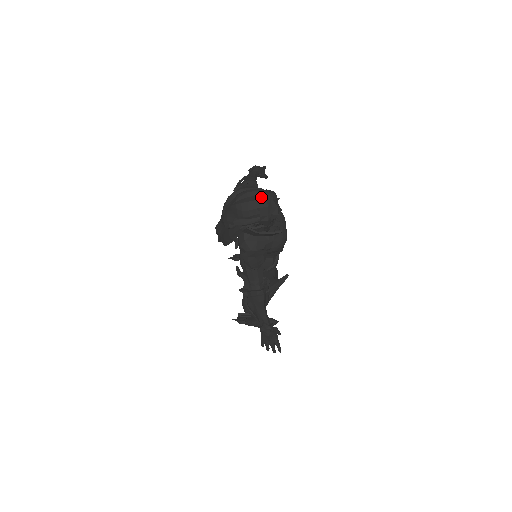
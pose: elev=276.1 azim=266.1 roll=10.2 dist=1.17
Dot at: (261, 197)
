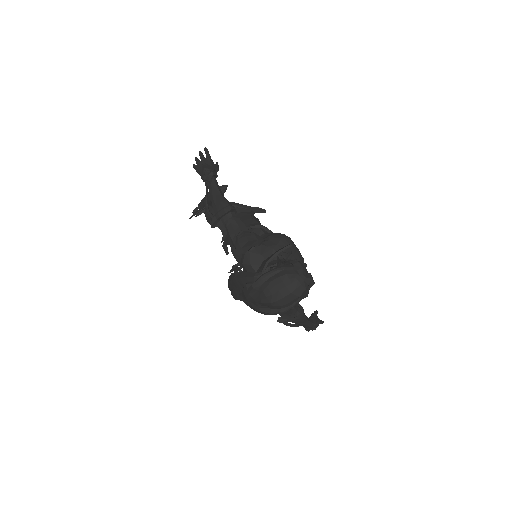
Dot at: (294, 285)
